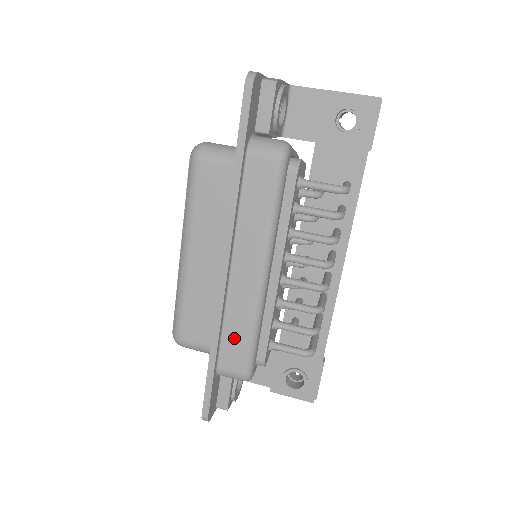
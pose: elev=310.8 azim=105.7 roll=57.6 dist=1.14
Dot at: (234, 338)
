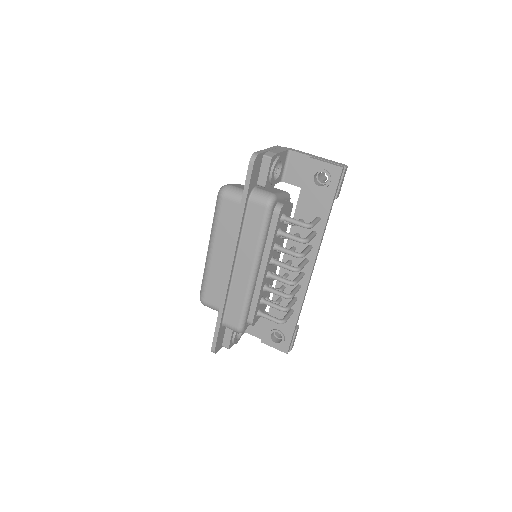
Dot at: (234, 306)
